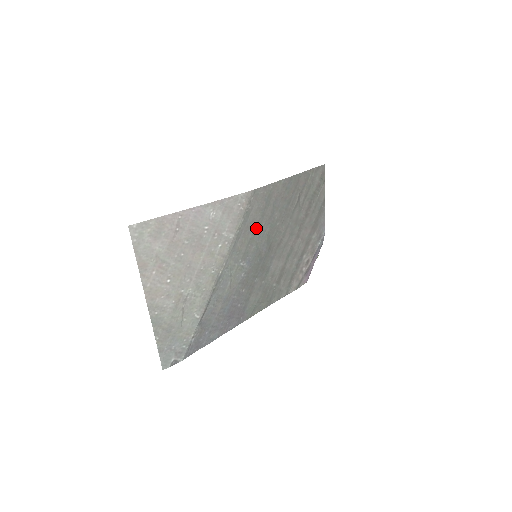
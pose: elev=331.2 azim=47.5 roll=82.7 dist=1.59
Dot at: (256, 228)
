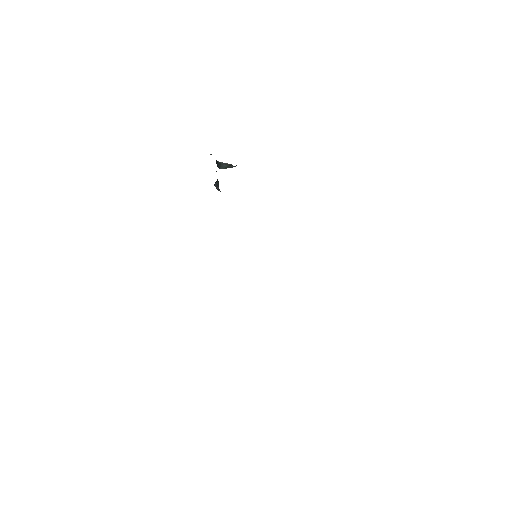
Dot at: occluded
